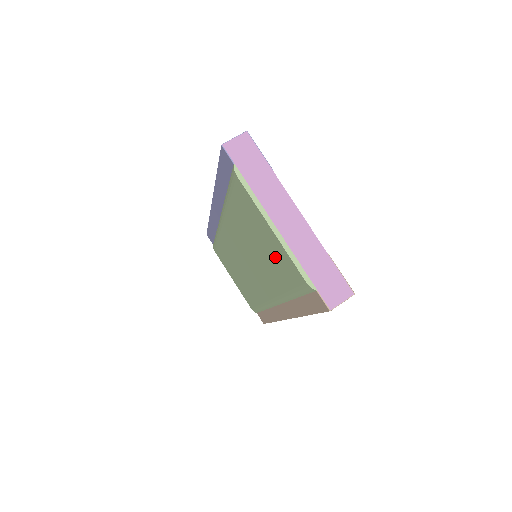
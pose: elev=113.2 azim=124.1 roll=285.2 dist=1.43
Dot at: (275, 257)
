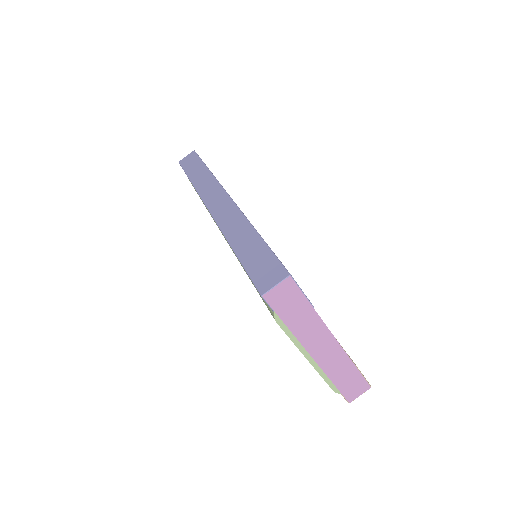
Dot at: occluded
